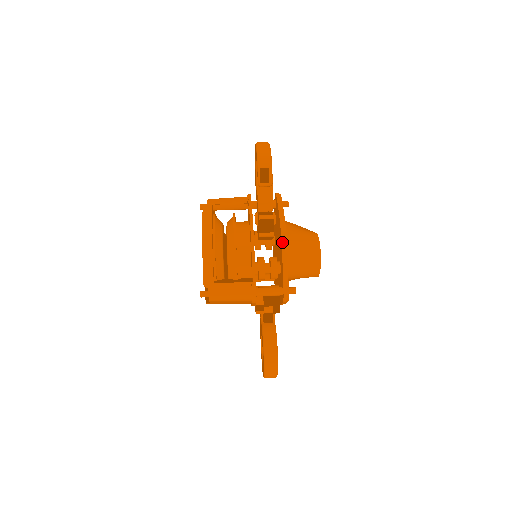
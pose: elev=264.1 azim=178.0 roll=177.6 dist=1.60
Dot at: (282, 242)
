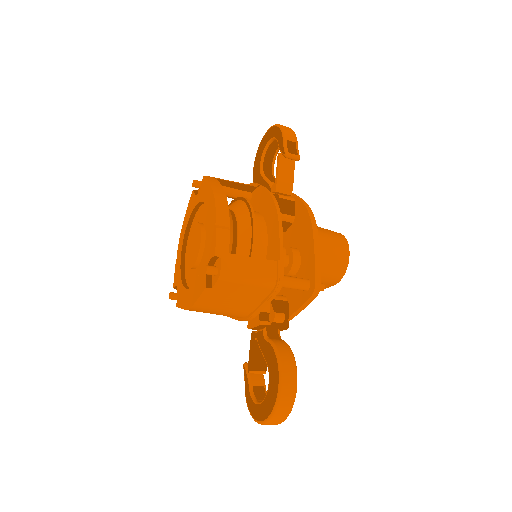
Dot at: (312, 222)
